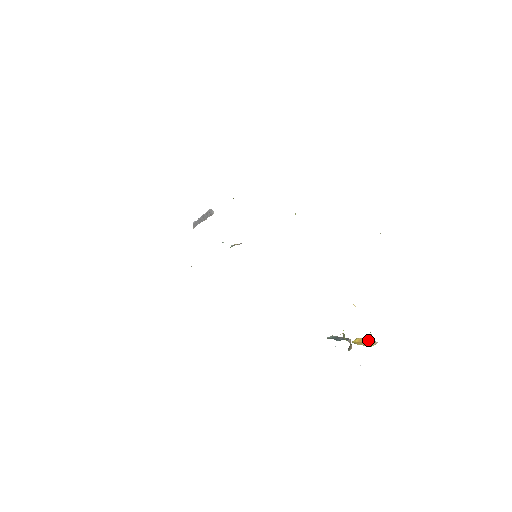
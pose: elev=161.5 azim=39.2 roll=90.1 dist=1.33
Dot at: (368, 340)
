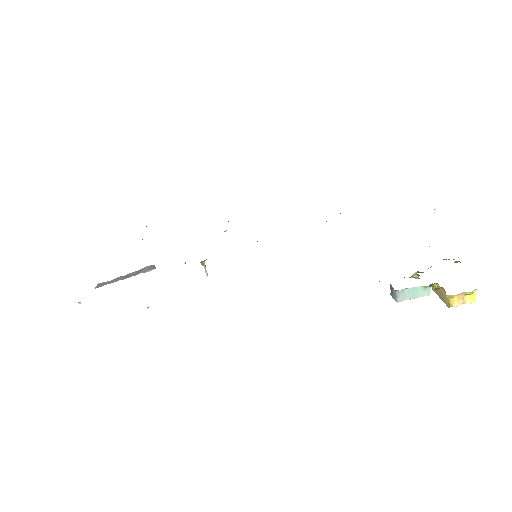
Dot at: occluded
